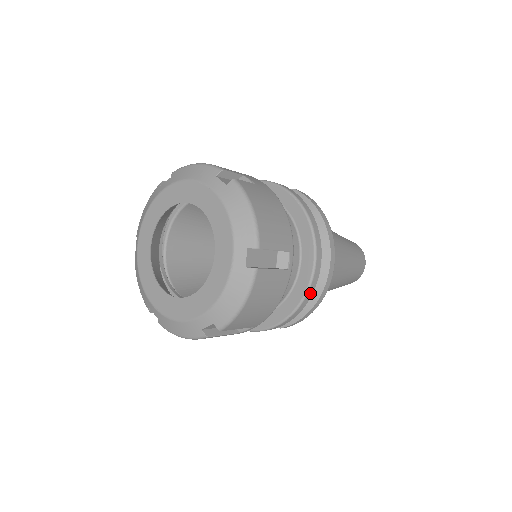
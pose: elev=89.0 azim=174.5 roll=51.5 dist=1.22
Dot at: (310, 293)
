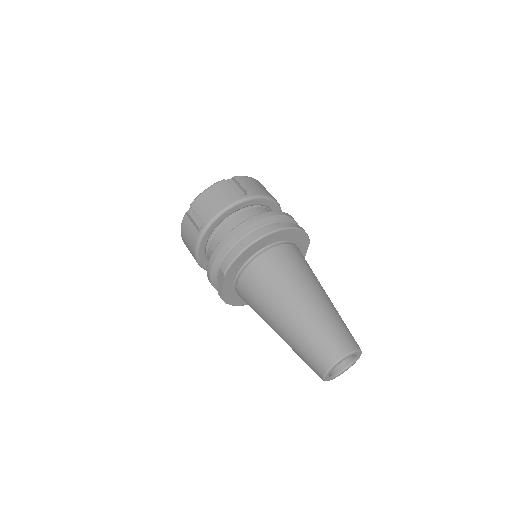
Dot at: (244, 225)
